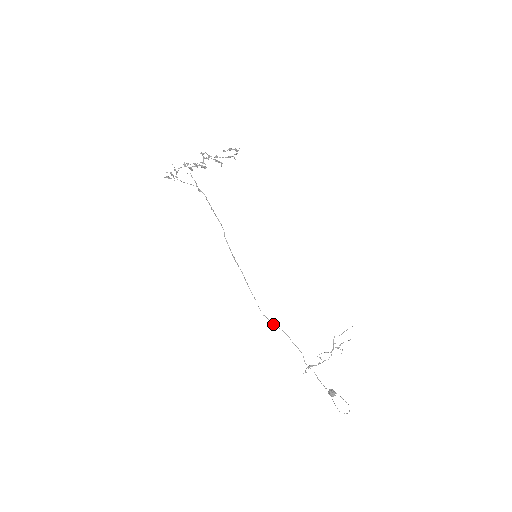
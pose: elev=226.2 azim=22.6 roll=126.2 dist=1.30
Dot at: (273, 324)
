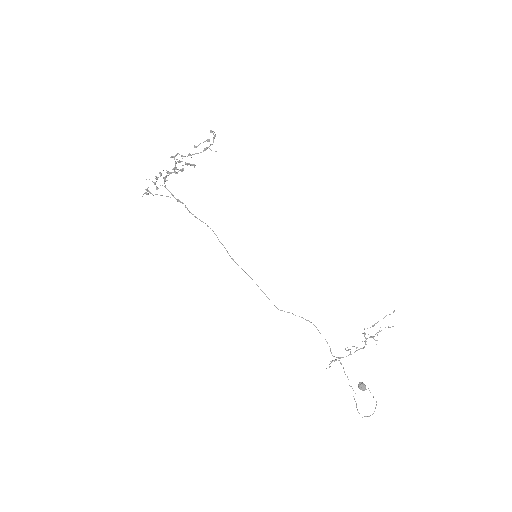
Dot at: (295, 315)
